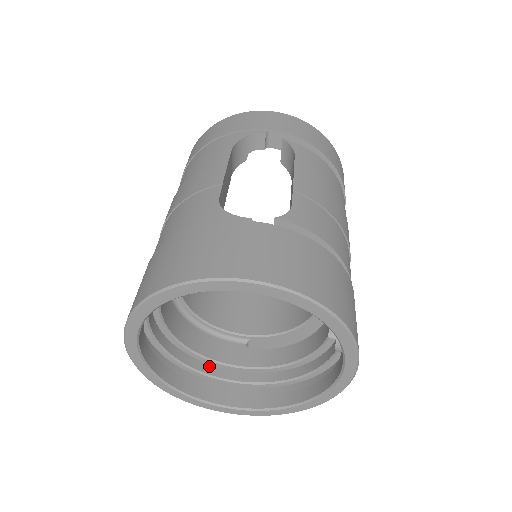
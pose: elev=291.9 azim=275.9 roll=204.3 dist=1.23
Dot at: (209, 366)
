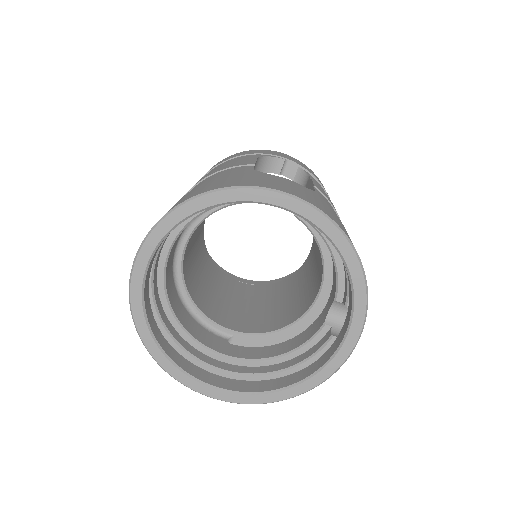
Dot at: (189, 345)
